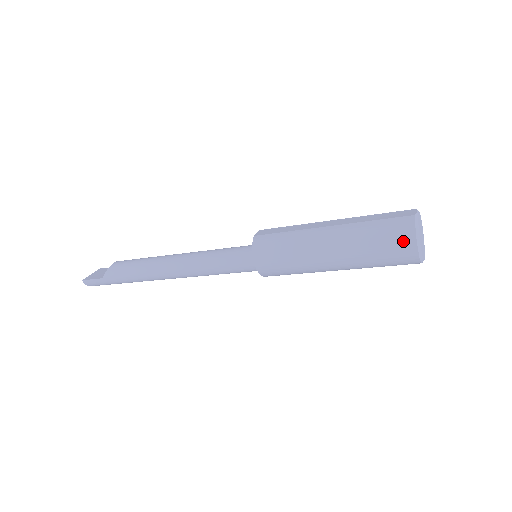
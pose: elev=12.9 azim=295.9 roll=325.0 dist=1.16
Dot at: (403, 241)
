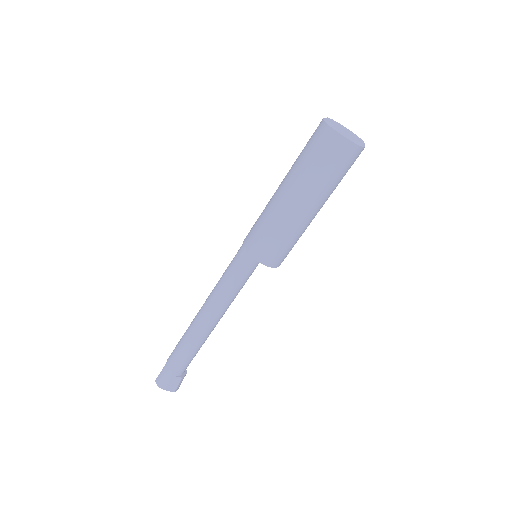
Dot at: (317, 129)
